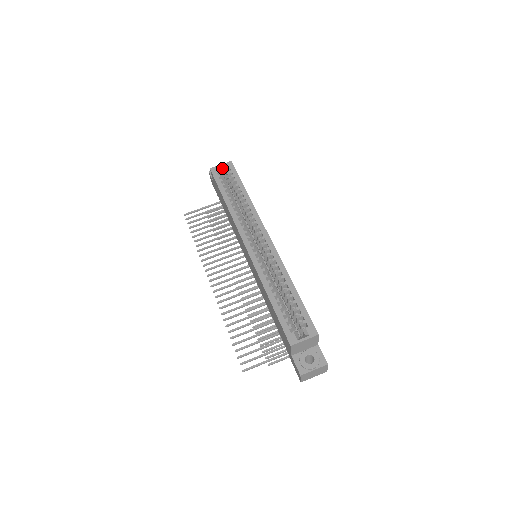
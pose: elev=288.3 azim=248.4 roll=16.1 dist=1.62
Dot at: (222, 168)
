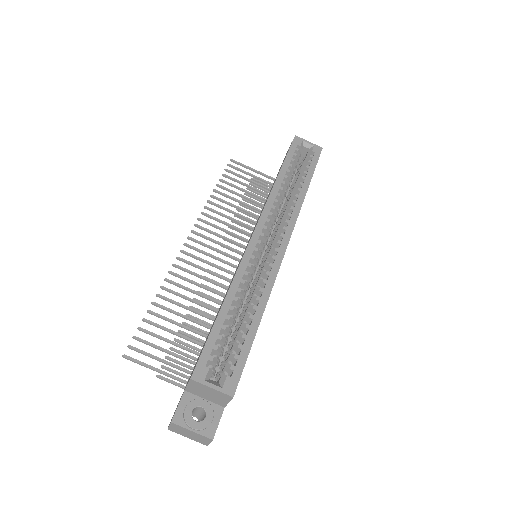
Dot at: (307, 146)
